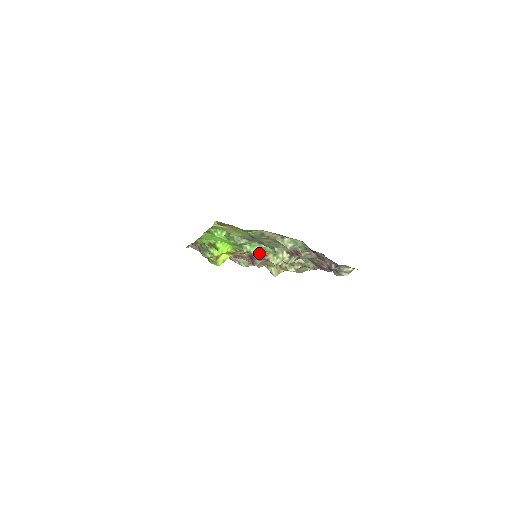
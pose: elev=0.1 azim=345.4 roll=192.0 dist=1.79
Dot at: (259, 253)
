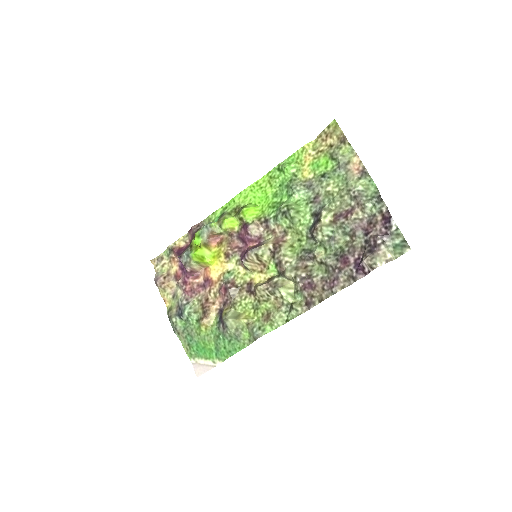
Dot at: (296, 213)
